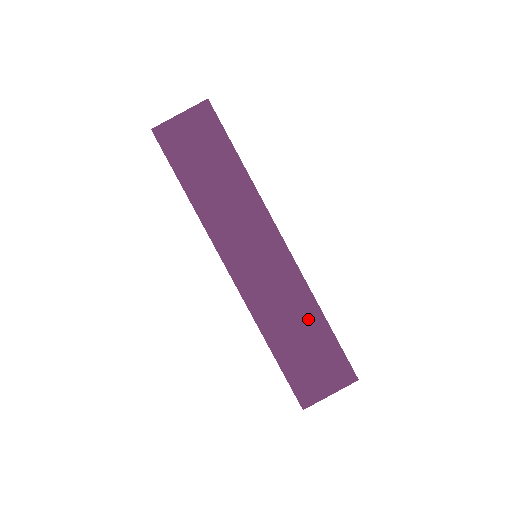
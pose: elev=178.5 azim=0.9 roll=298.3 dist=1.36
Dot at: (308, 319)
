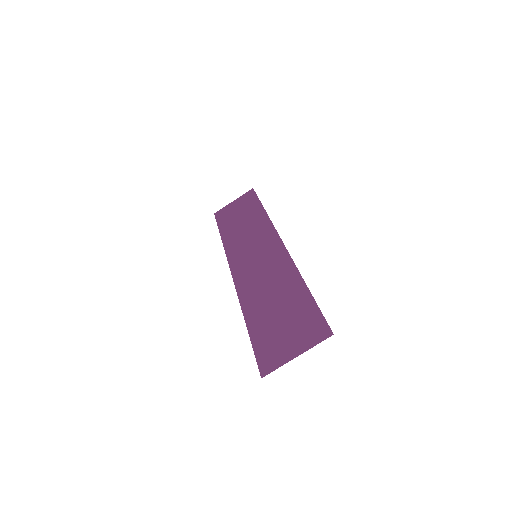
Dot at: (288, 289)
